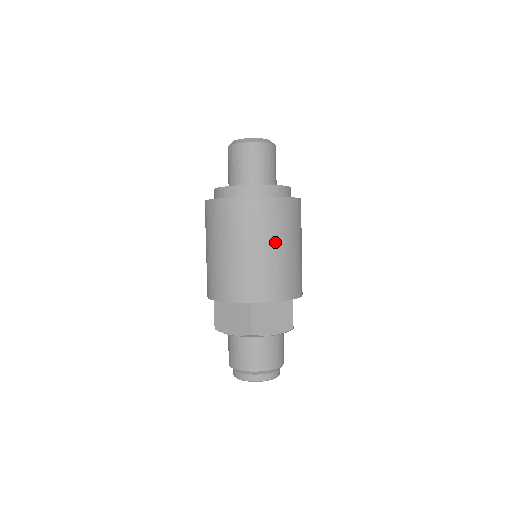
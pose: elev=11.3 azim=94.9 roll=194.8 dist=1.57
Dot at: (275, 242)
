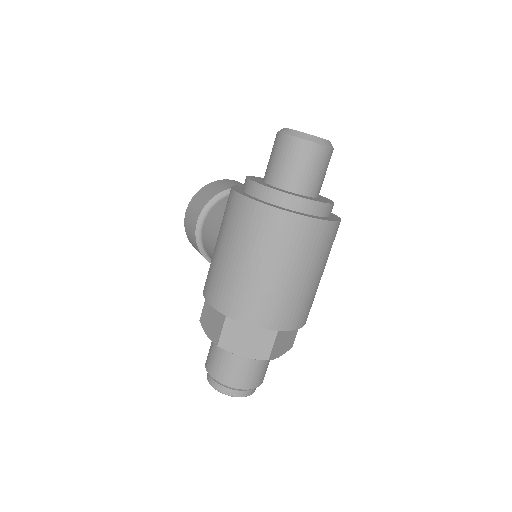
Dot at: (320, 269)
